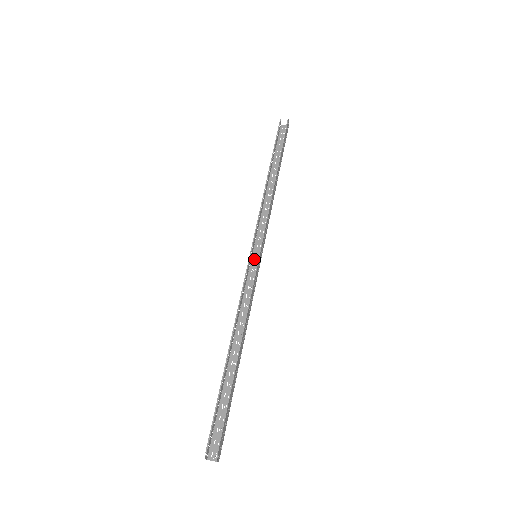
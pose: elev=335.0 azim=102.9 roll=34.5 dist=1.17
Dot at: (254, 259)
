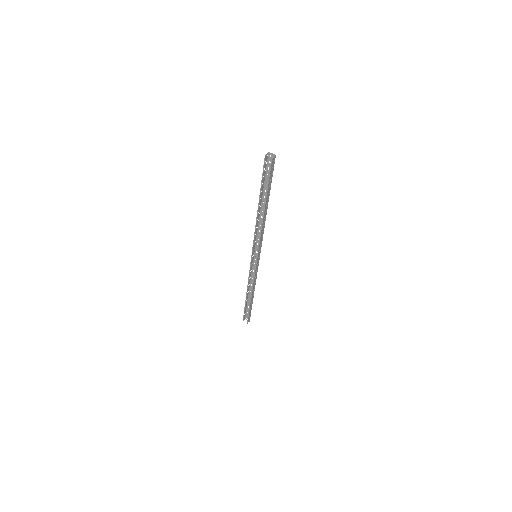
Dot at: (256, 255)
